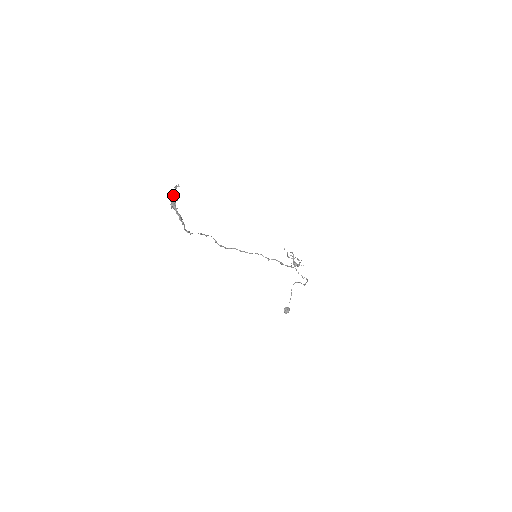
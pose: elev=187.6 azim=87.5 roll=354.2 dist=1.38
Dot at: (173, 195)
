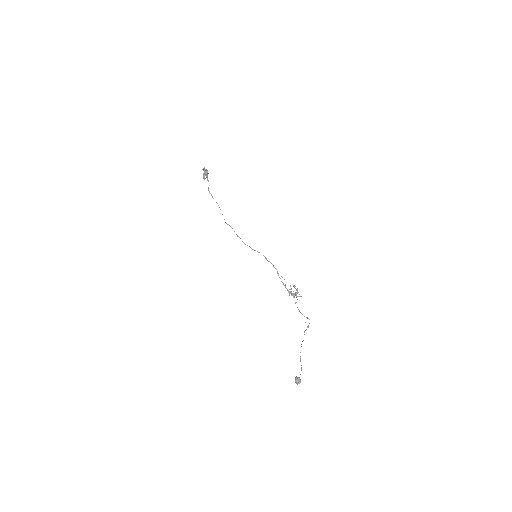
Dot at: (205, 169)
